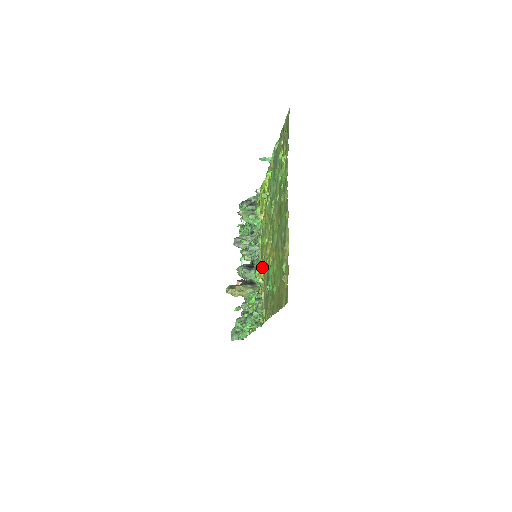
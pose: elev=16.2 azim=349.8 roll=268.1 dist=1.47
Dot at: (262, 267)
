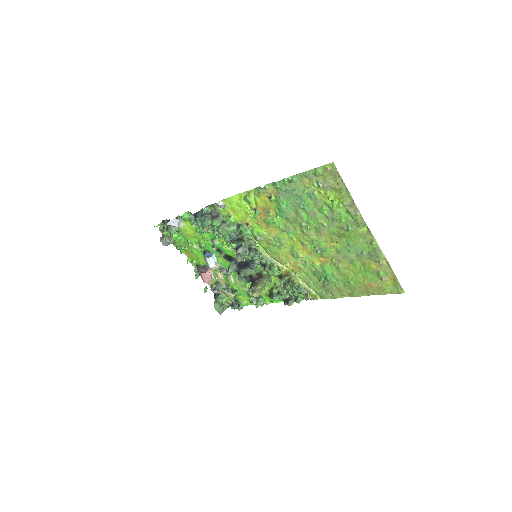
Dot at: (285, 265)
